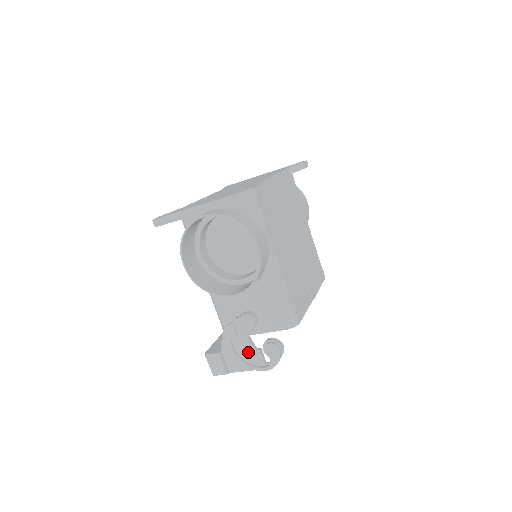
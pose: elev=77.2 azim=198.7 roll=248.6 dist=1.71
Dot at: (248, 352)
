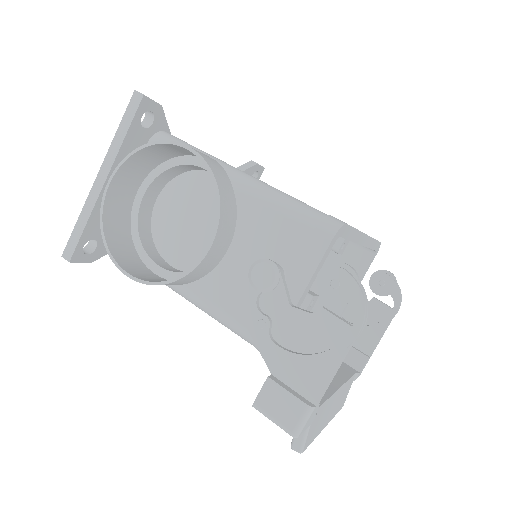
Dot at: (309, 331)
